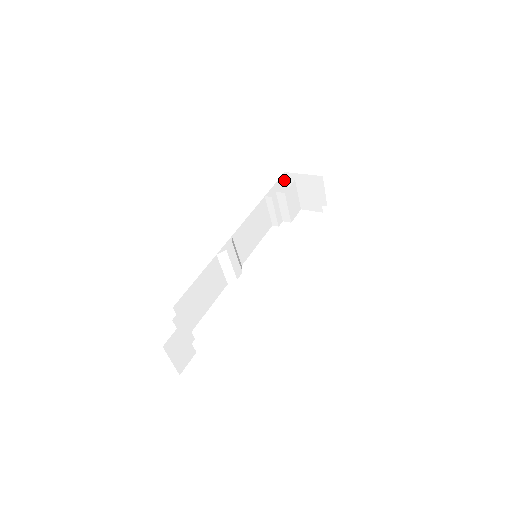
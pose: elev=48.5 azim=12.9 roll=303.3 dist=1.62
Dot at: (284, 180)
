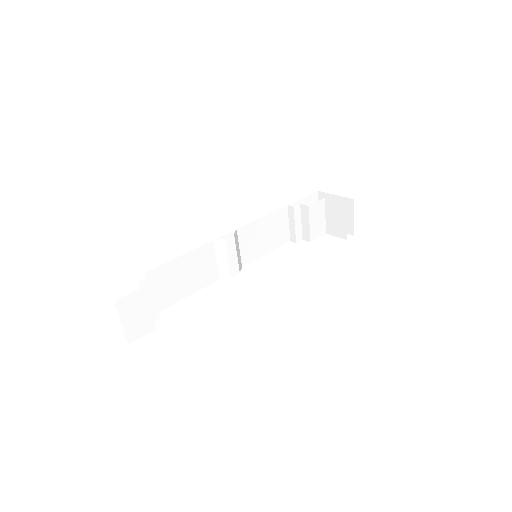
Dot at: (315, 199)
